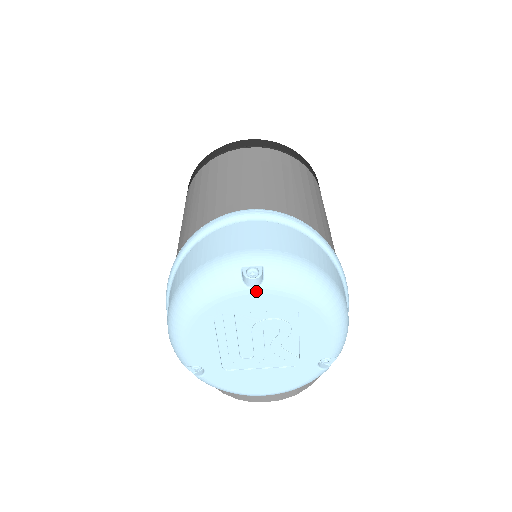
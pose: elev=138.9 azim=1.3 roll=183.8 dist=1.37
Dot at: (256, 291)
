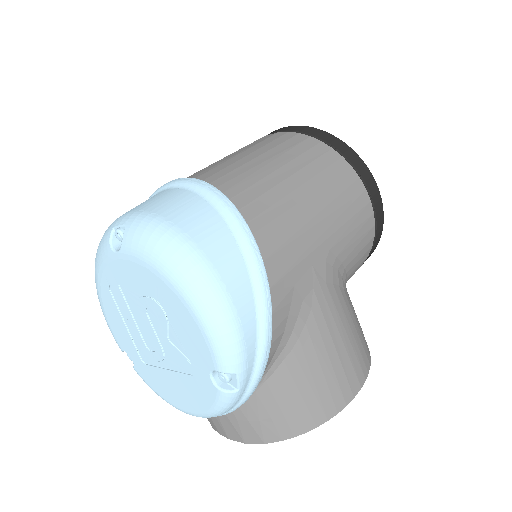
Dot at: (119, 256)
